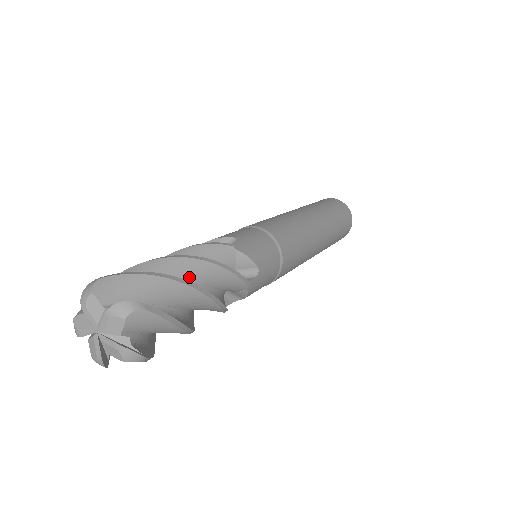
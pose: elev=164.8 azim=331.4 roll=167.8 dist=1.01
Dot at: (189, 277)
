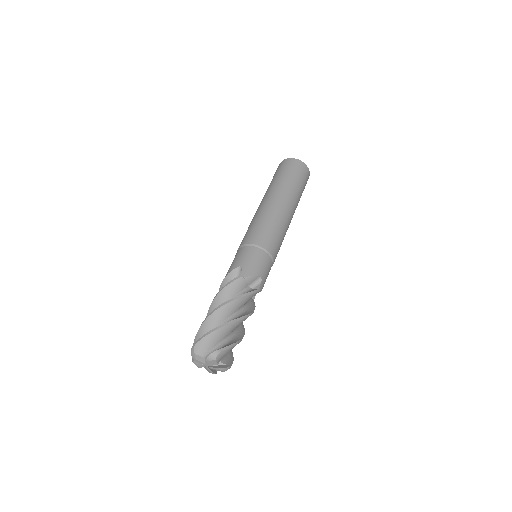
Dot at: occluded
